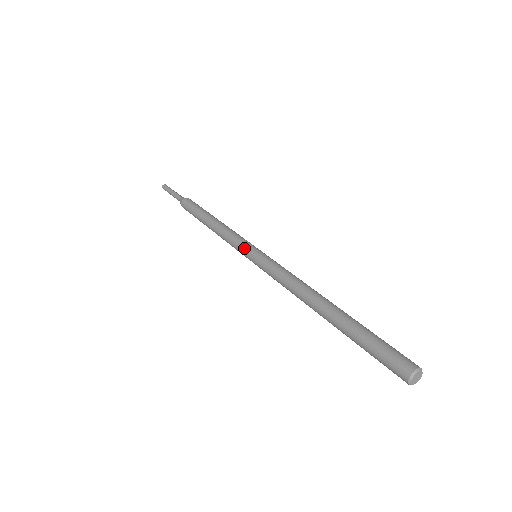
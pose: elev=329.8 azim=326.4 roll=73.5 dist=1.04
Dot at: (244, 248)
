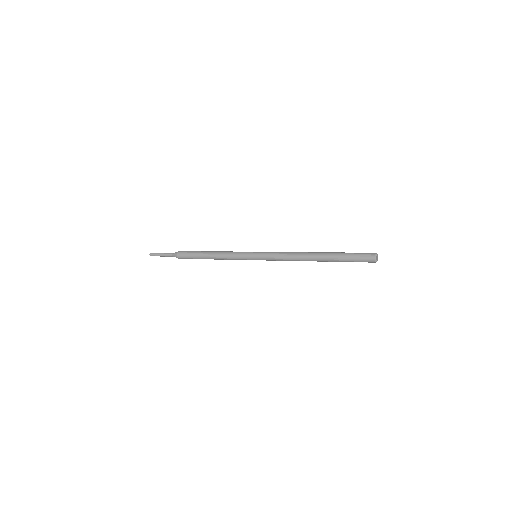
Dot at: (248, 252)
